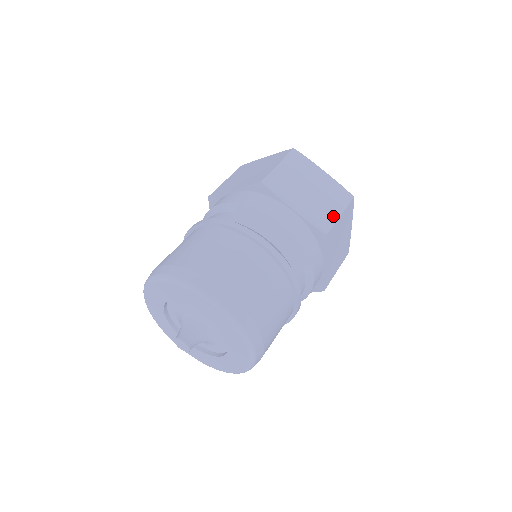
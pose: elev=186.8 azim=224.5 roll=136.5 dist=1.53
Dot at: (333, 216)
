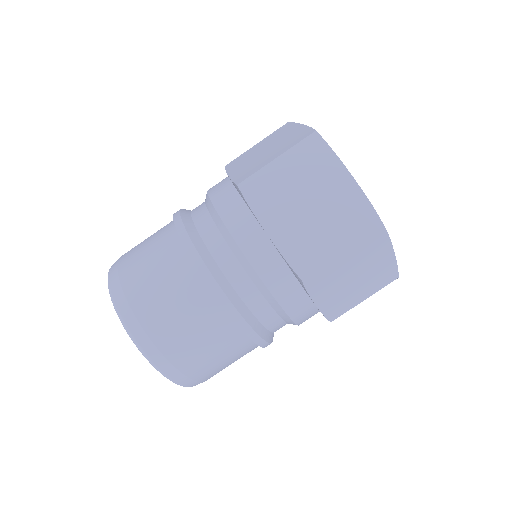
Dot at: (327, 253)
